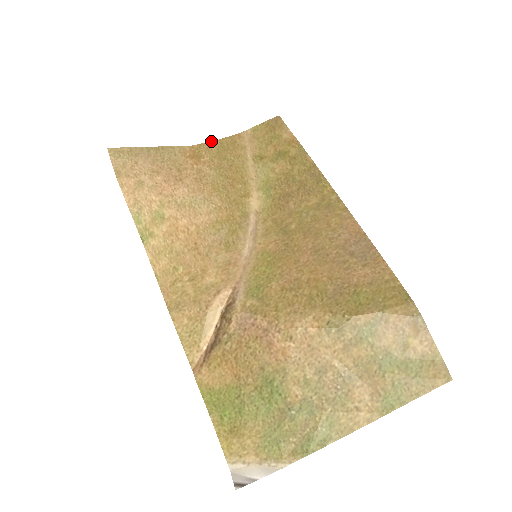
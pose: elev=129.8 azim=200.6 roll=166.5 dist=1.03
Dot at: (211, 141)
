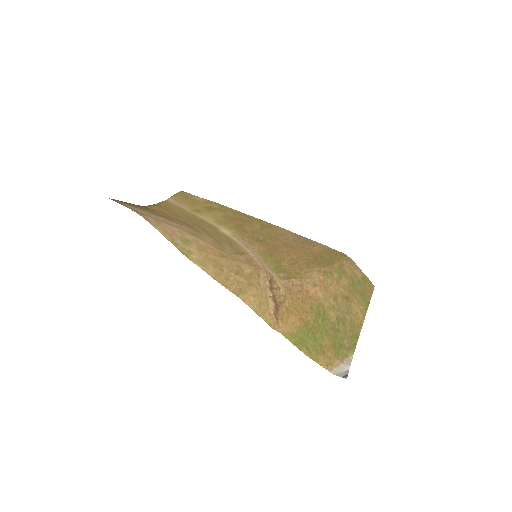
Dot at: (153, 204)
